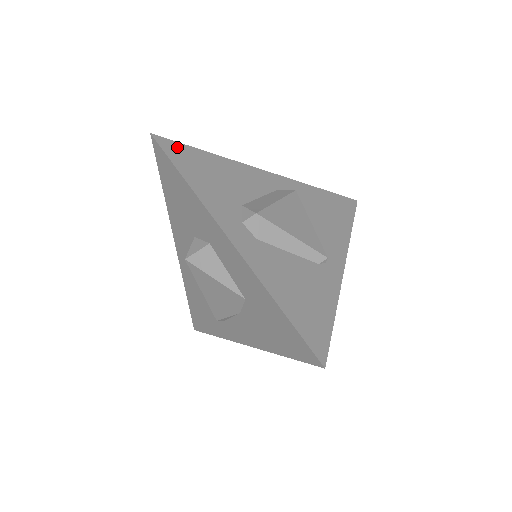
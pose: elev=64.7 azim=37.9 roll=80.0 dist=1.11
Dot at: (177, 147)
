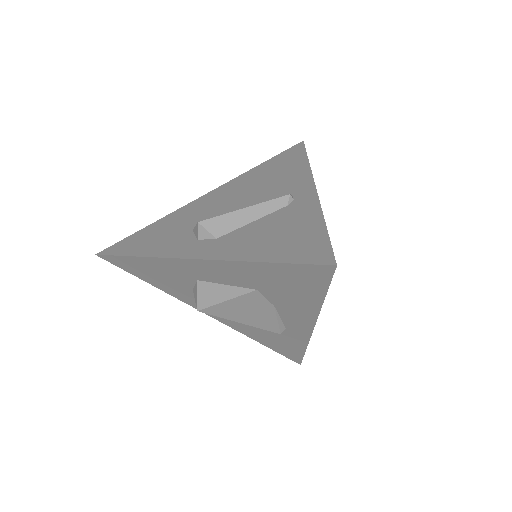
Dot at: (120, 244)
